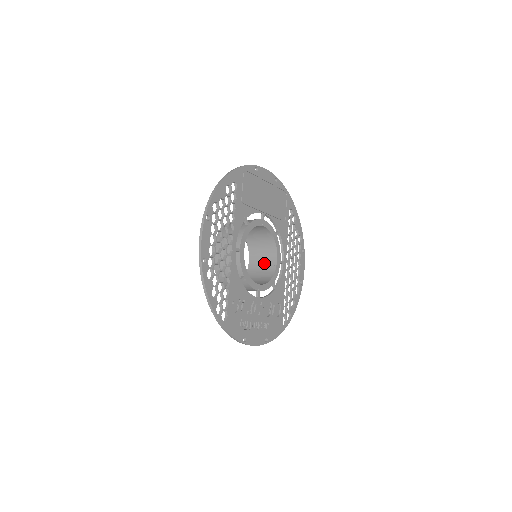
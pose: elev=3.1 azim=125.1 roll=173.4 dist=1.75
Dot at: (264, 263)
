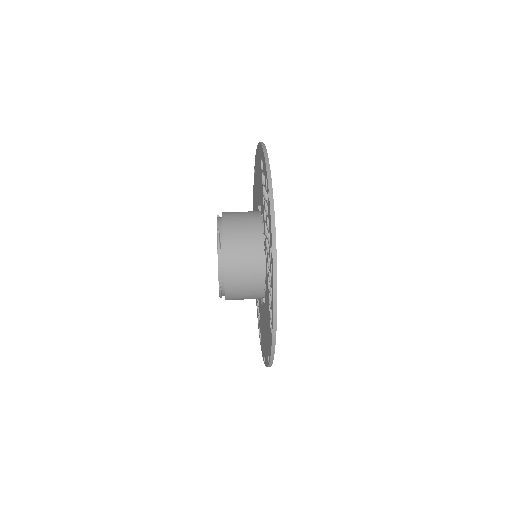
Dot at: occluded
